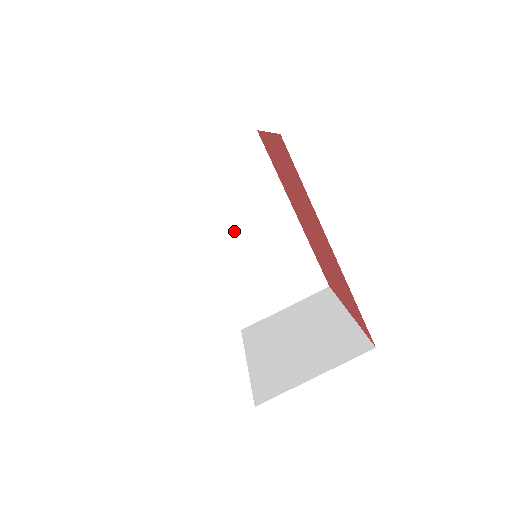
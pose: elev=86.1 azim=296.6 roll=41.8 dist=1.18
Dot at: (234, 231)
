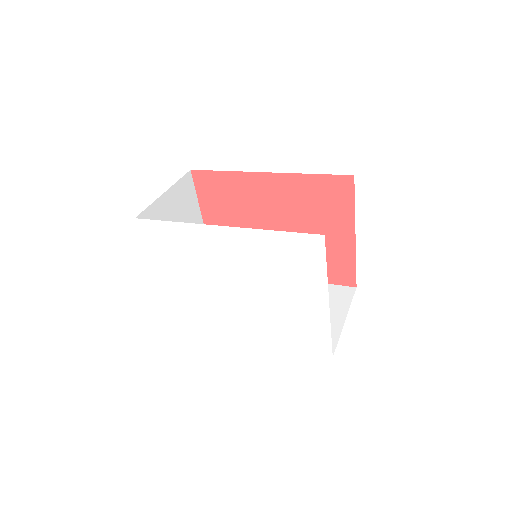
Dot at: occluded
